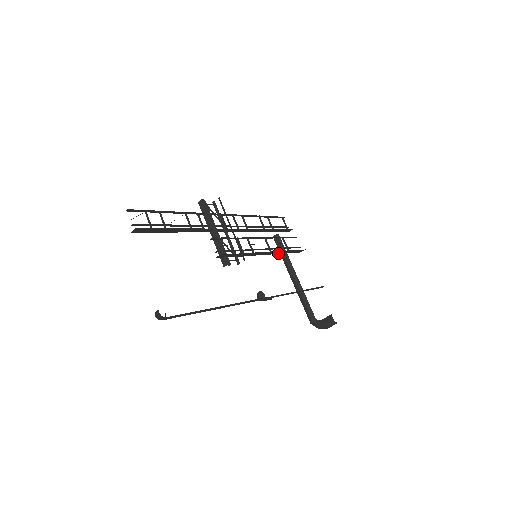
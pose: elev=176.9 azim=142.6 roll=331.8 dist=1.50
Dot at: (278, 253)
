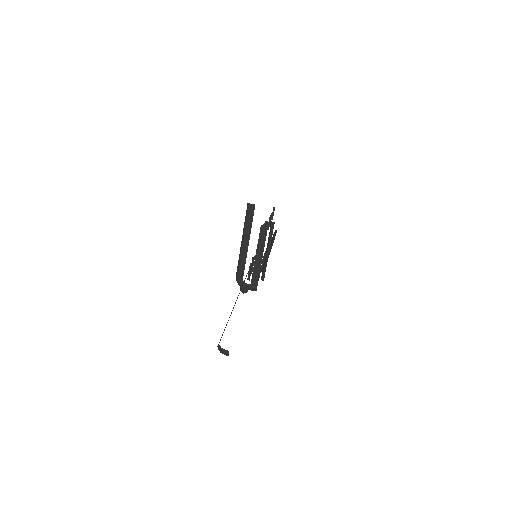
Dot at: occluded
